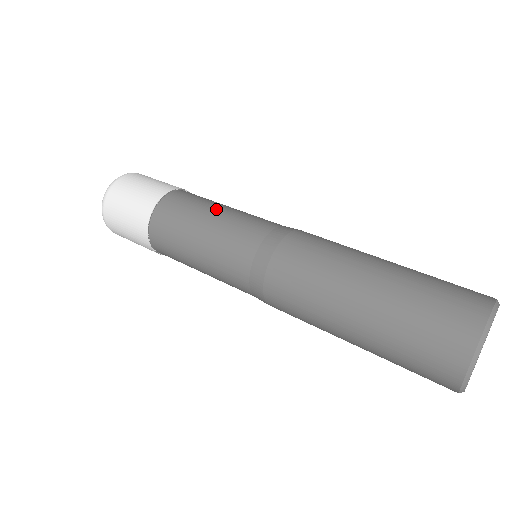
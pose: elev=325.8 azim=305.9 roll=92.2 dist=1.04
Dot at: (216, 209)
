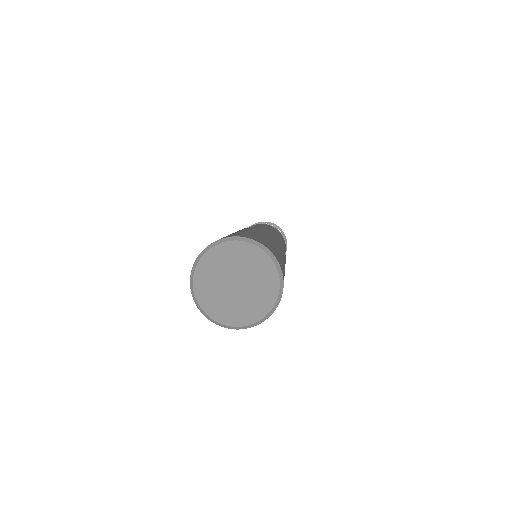
Dot at: (265, 226)
